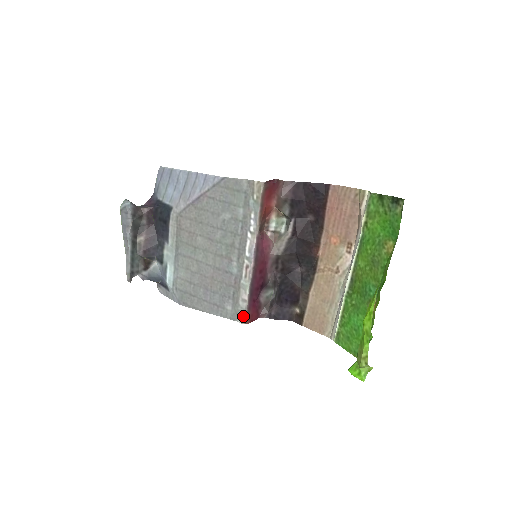
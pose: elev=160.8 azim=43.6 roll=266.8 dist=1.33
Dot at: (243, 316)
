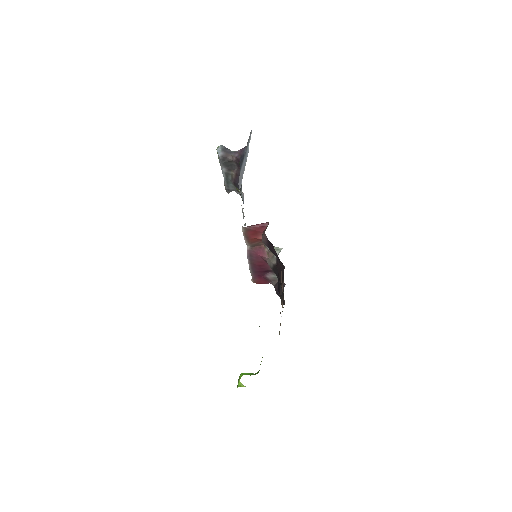
Dot at: occluded
